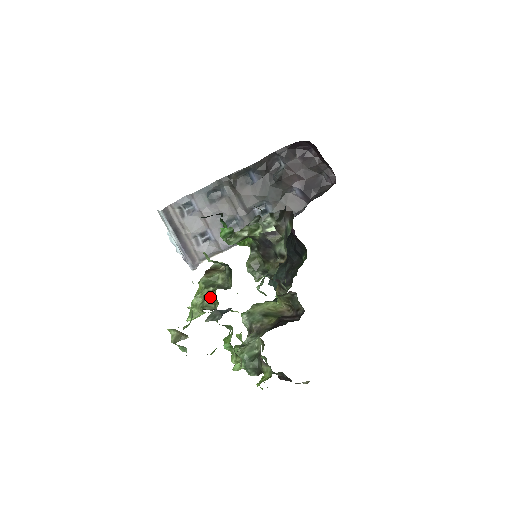
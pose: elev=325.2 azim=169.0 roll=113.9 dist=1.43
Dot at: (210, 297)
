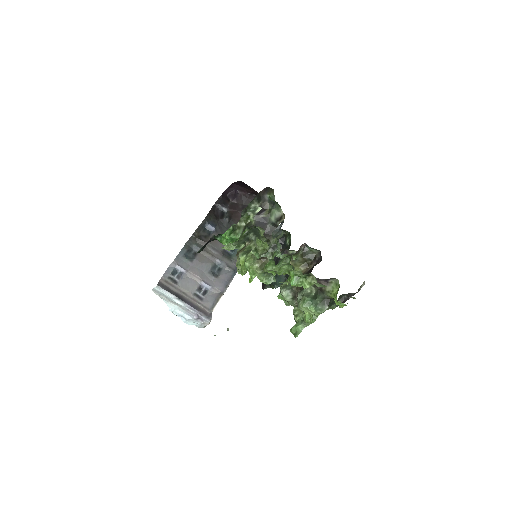
Dot at: occluded
